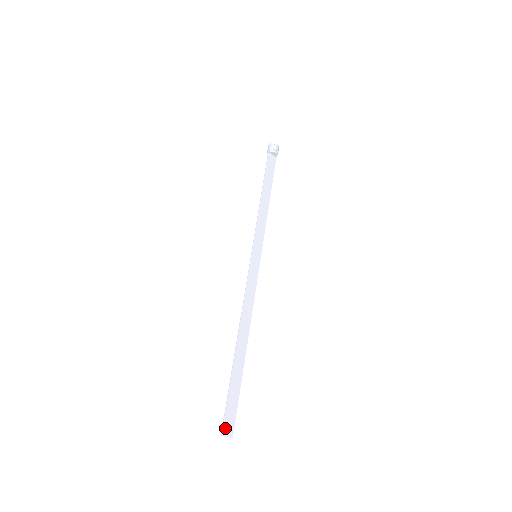
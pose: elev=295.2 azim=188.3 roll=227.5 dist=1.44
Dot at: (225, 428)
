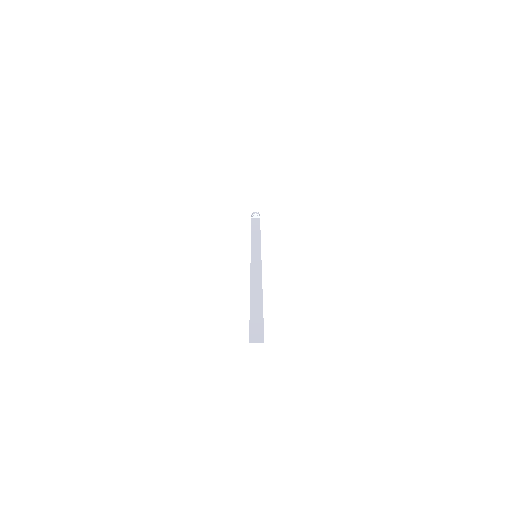
Dot at: (252, 338)
